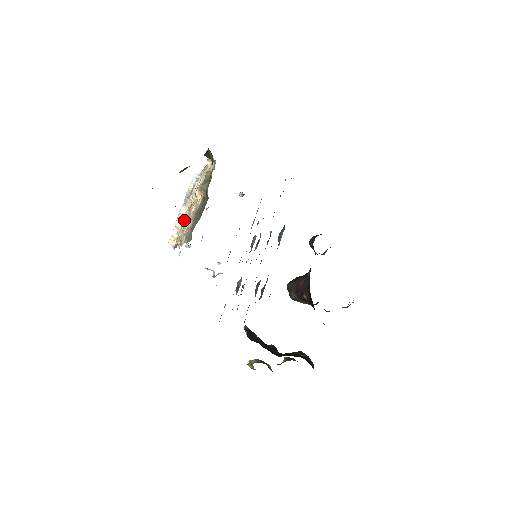
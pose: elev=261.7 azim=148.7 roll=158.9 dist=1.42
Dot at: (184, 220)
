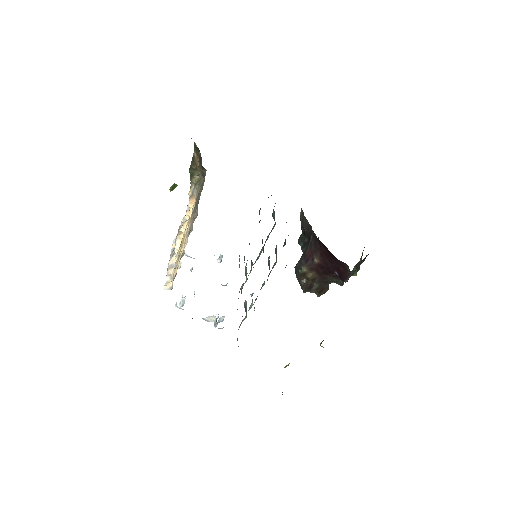
Dot at: (176, 260)
